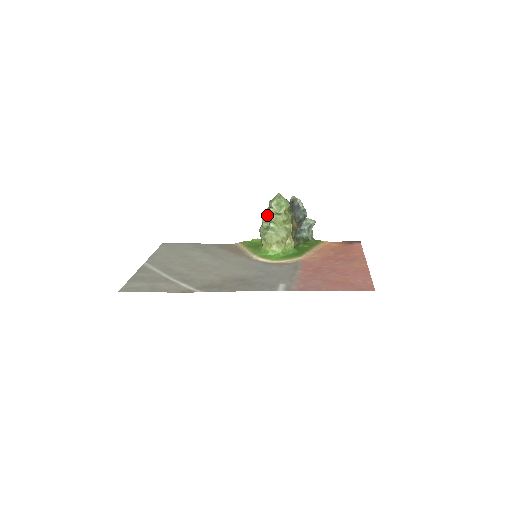
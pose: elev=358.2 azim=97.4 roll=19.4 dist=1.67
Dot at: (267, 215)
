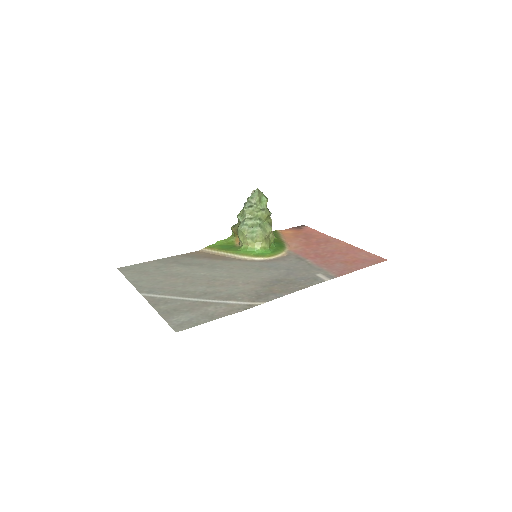
Dot at: (249, 213)
